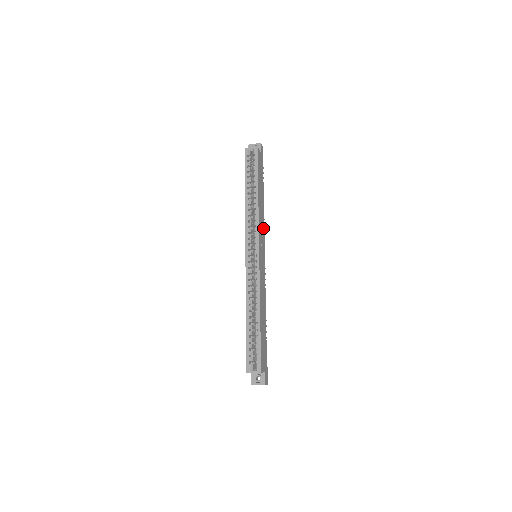
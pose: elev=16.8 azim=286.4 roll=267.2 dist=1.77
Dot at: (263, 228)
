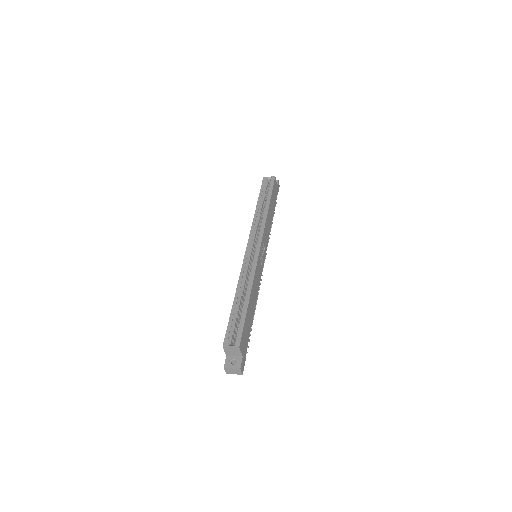
Dot at: (267, 238)
